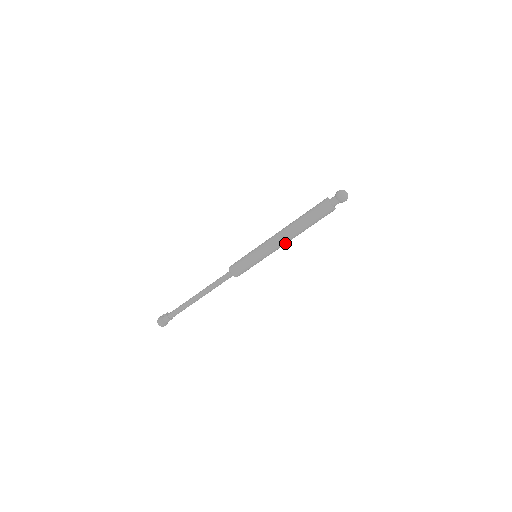
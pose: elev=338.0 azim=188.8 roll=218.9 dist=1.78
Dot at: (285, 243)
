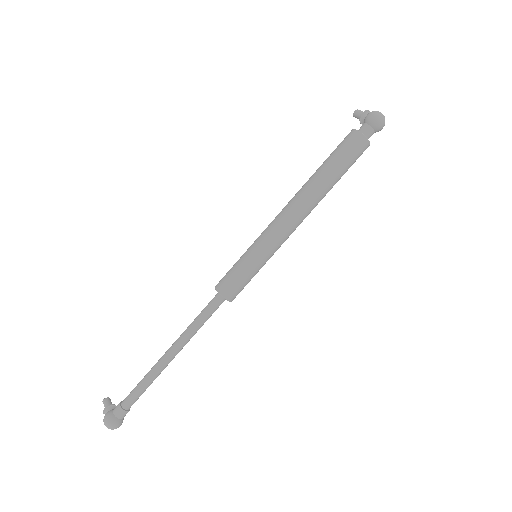
Dot at: (302, 221)
